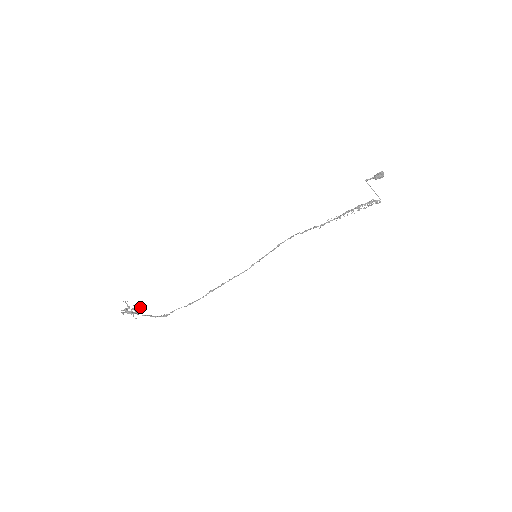
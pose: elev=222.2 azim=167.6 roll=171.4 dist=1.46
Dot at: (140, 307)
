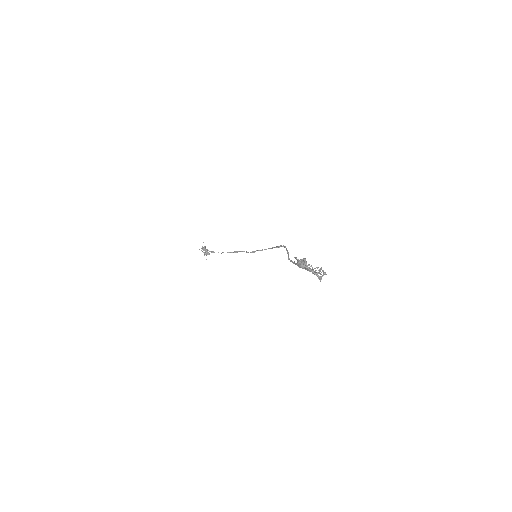
Dot at: occluded
